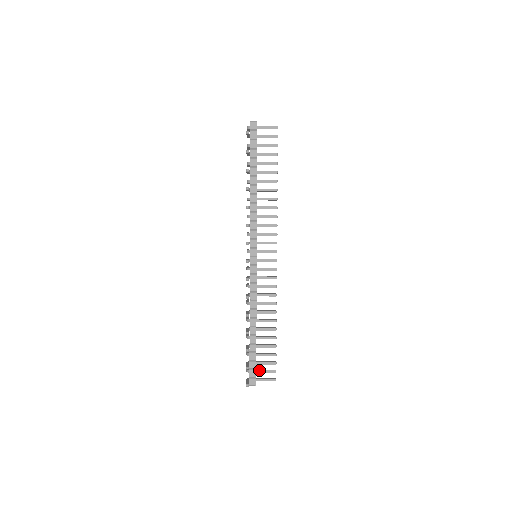
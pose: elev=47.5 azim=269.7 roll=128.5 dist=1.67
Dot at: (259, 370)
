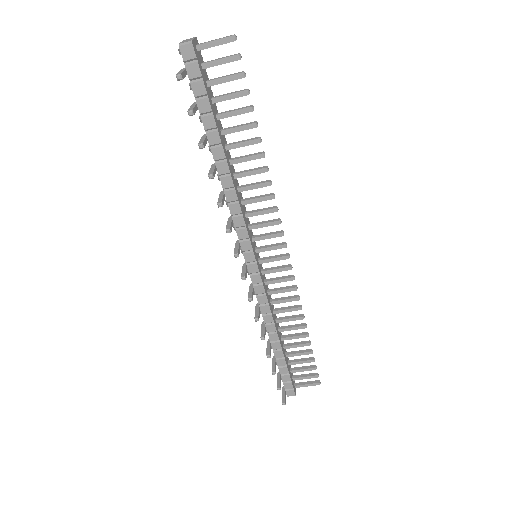
Dot at: (296, 378)
